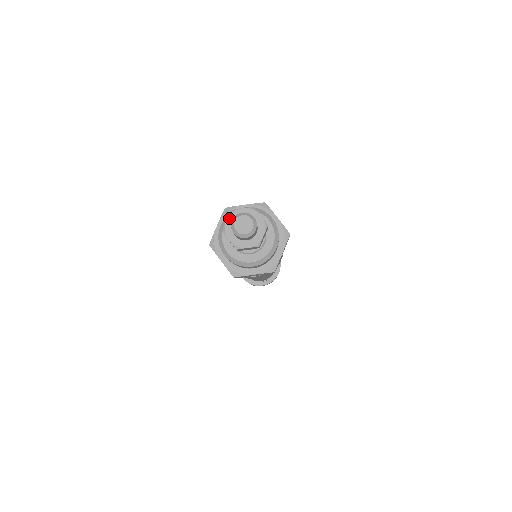
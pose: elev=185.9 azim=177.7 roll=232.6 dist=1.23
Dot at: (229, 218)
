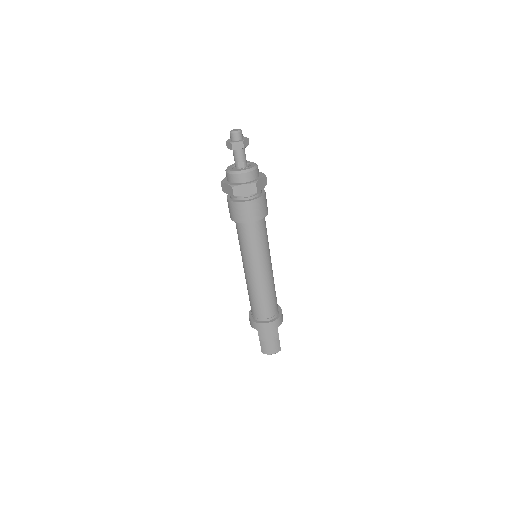
Dot at: (228, 141)
